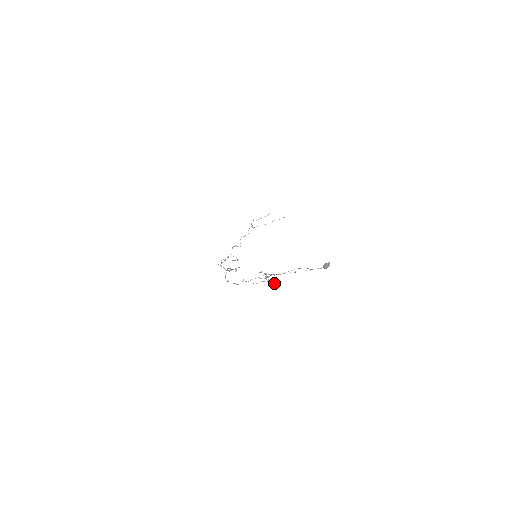
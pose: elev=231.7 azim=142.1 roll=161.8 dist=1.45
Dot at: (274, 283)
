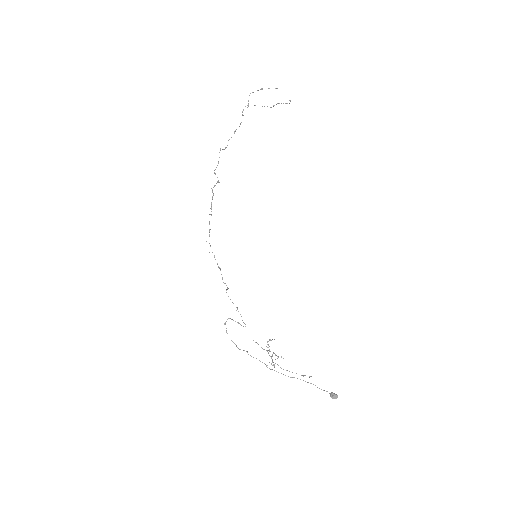
Dot at: (270, 340)
